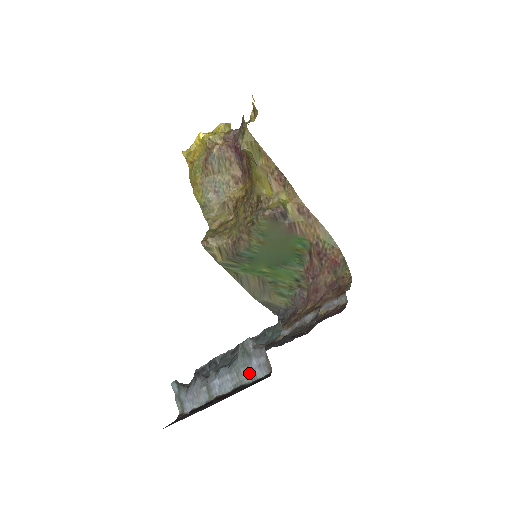
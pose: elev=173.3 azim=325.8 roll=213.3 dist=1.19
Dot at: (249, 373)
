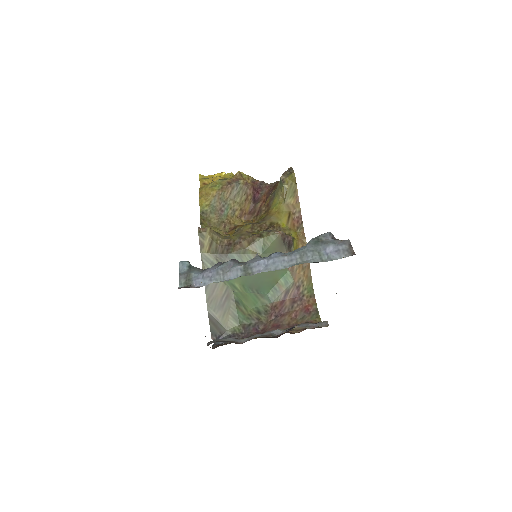
Dot at: (319, 256)
